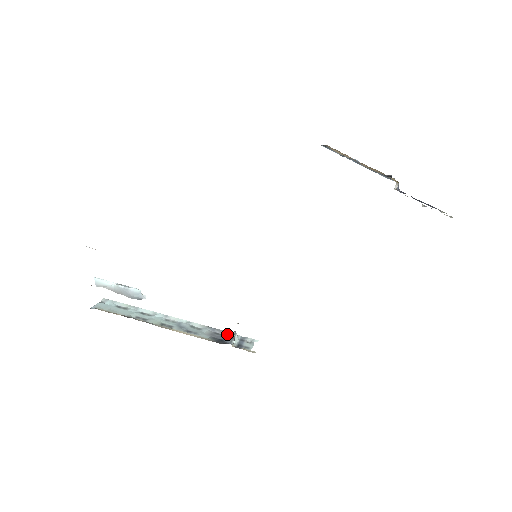
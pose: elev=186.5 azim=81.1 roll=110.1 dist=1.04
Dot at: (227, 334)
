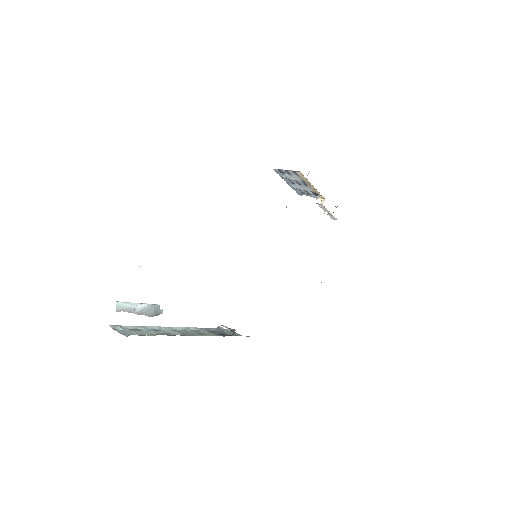
Dot at: (215, 330)
